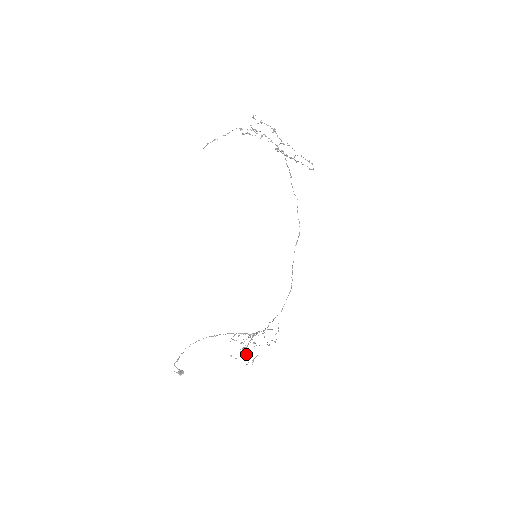
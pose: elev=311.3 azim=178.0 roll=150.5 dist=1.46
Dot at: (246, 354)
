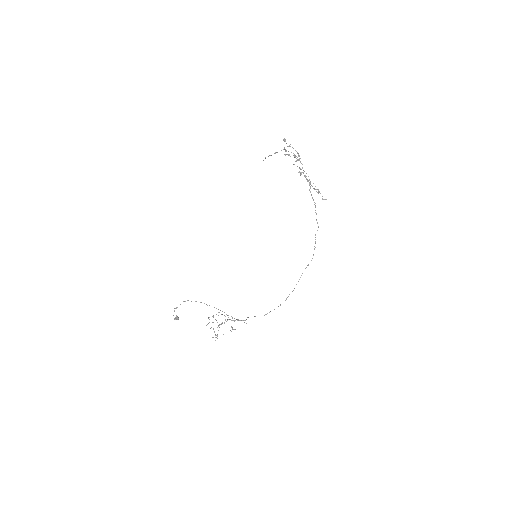
Dot at: occluded
